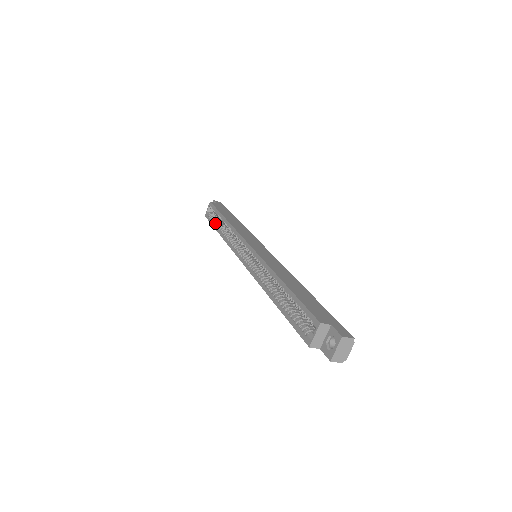
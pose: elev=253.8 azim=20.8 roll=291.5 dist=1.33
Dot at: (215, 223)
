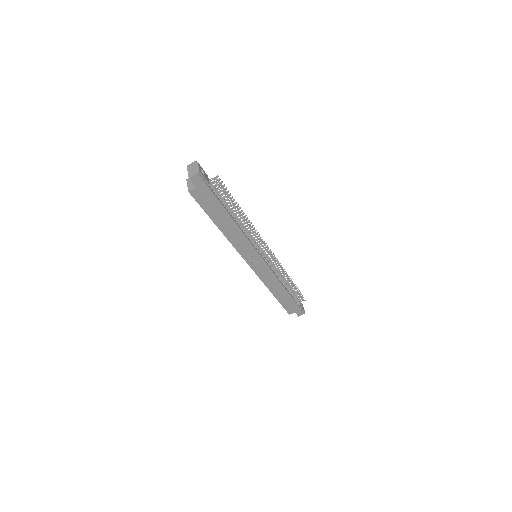
Dot at: occluded
